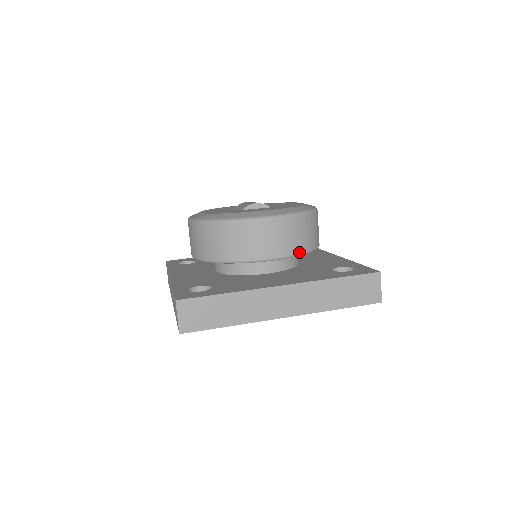
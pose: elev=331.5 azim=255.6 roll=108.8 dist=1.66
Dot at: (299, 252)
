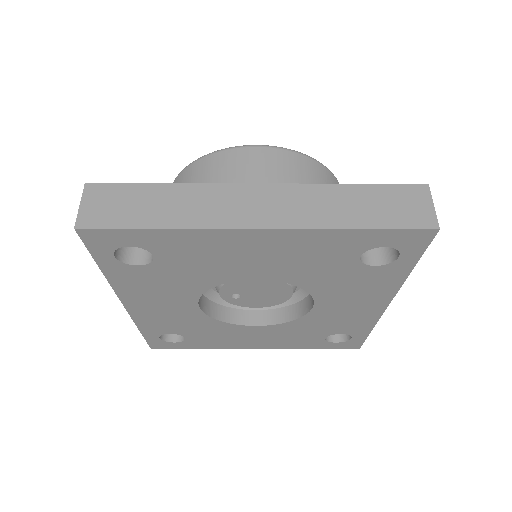
Dot at: occluded
